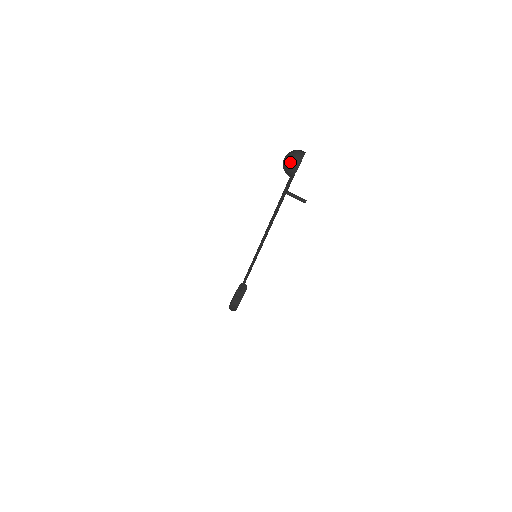
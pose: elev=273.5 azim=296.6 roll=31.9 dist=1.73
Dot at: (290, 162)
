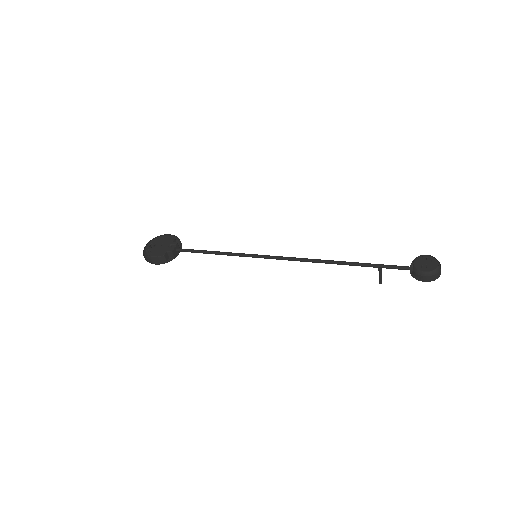
Dot at: (434, 272)
